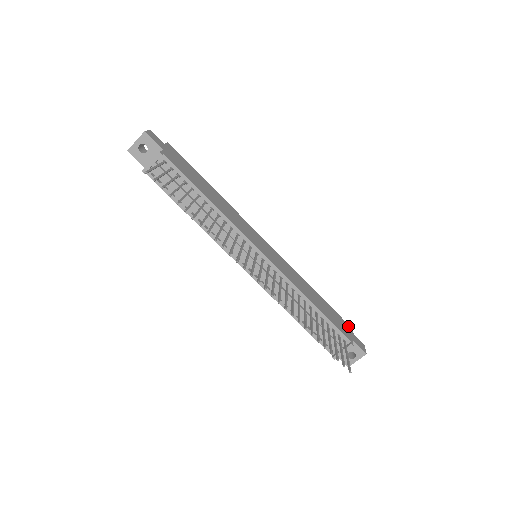
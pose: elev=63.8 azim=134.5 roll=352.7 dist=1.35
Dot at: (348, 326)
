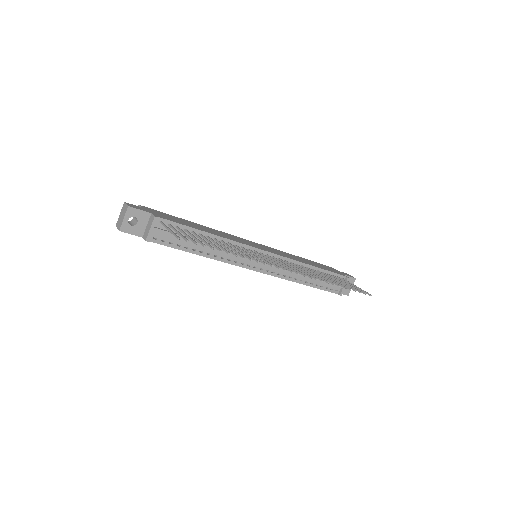
Dot at: occluded
